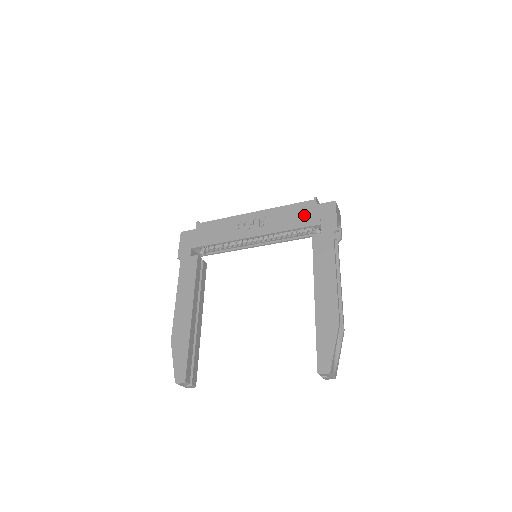
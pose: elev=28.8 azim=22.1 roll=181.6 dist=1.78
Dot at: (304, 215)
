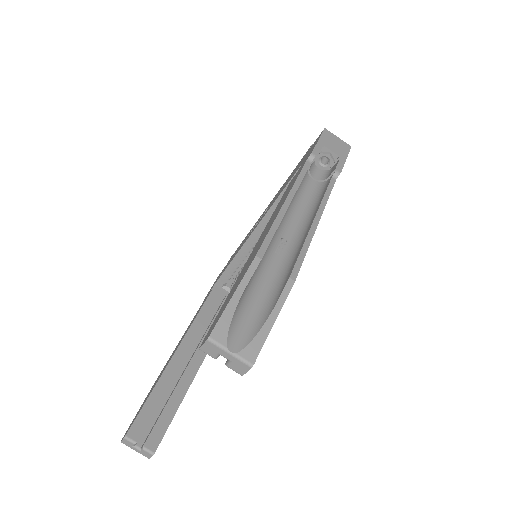
Dot at: (294, 171)
